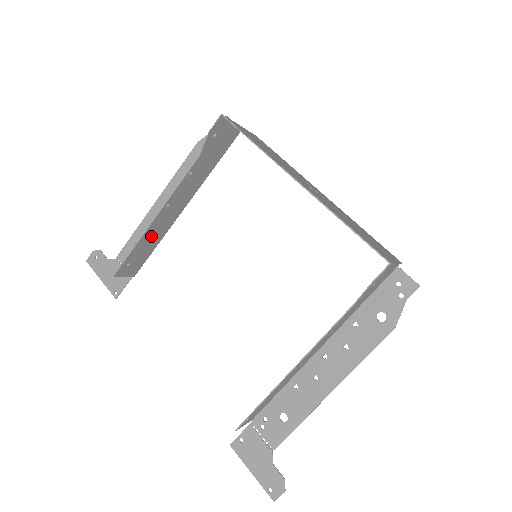
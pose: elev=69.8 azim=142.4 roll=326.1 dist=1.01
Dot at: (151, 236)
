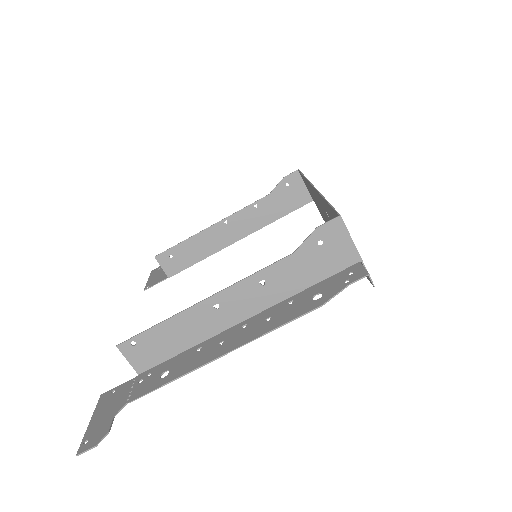
Dot at: (201, 243)
